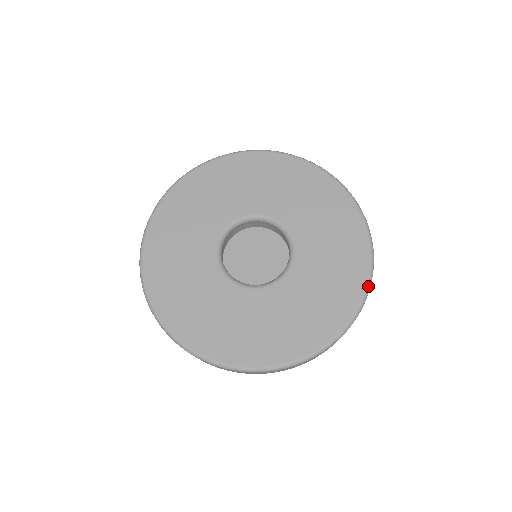
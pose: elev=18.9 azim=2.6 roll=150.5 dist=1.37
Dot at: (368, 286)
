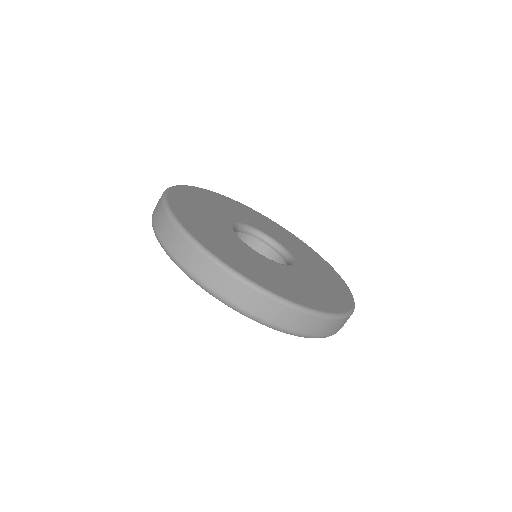
Dot at: (337, 273)
